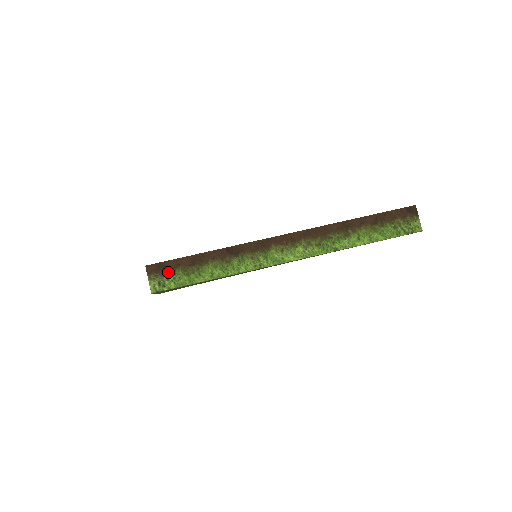
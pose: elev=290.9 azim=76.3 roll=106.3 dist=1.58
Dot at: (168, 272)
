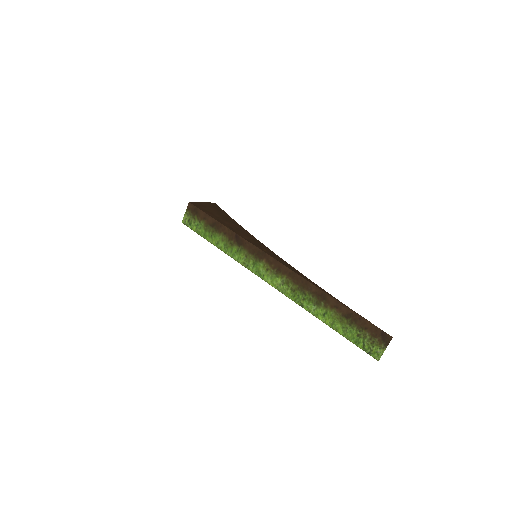
Dot at: (197, 218)
